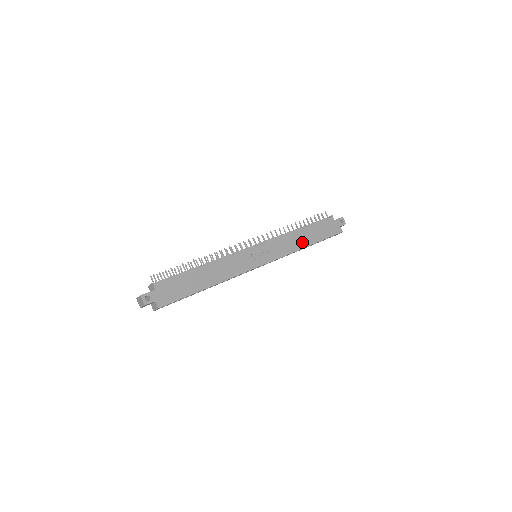
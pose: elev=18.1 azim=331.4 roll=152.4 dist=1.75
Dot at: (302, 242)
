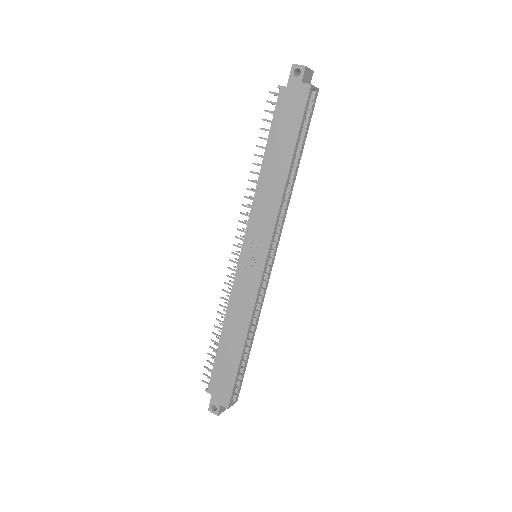
Dot at: (278, 179)
